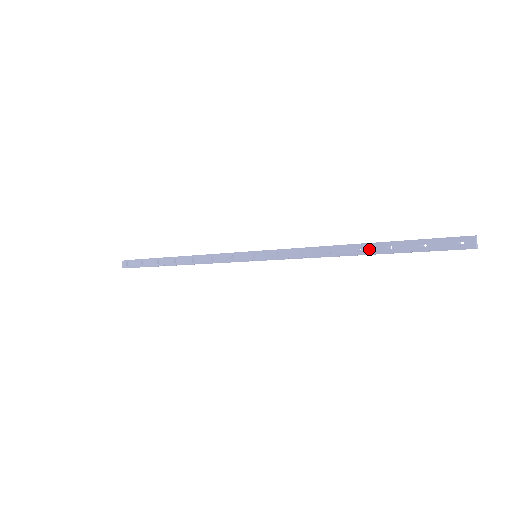
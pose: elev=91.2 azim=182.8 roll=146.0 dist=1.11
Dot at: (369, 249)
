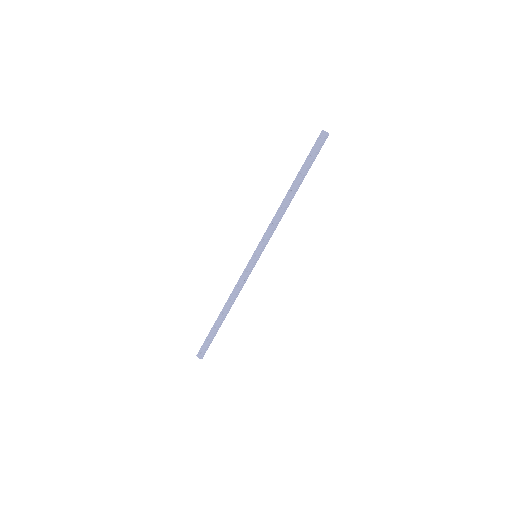
Dot at: (294, 186)
